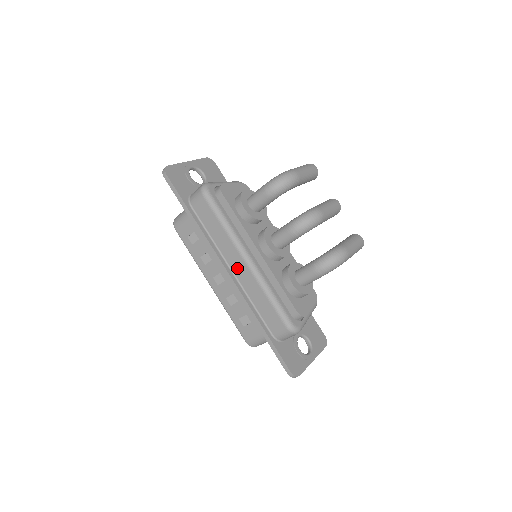
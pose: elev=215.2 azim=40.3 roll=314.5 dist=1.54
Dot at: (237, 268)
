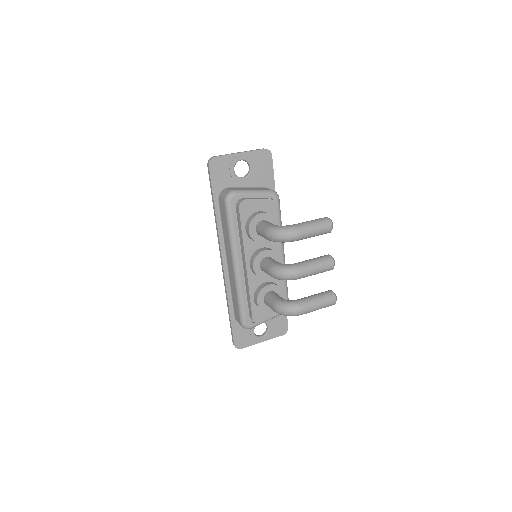
Dot at: (229, 264)
